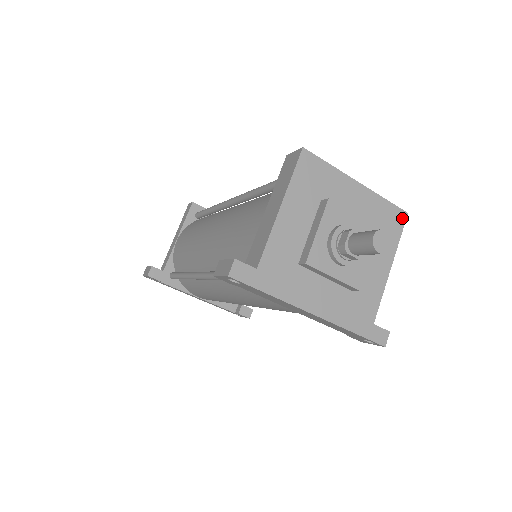
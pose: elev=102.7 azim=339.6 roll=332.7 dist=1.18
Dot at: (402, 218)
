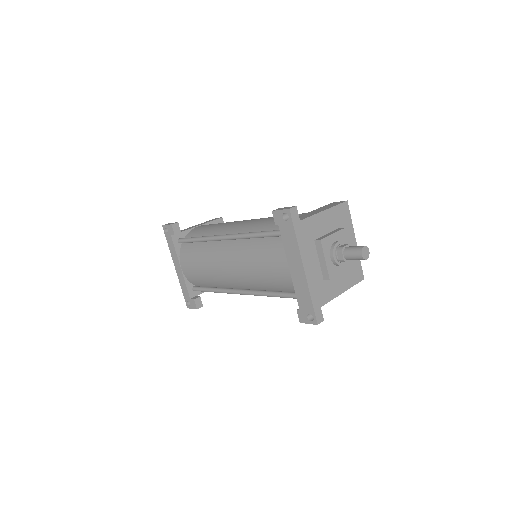
Dot at: (361, 278)
